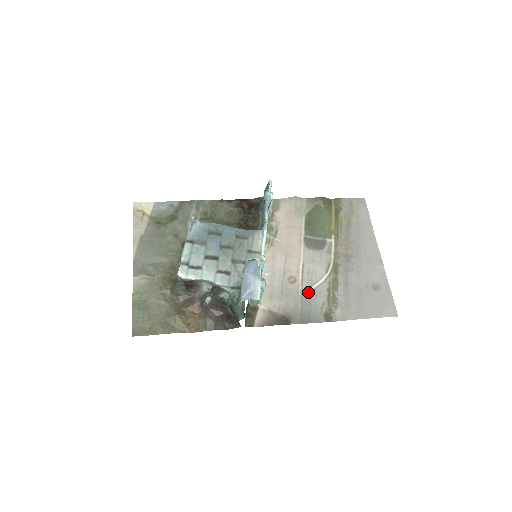
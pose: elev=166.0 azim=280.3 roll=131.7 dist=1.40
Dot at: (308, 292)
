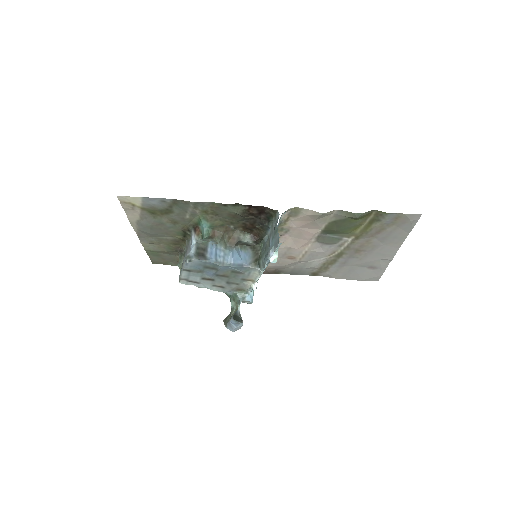
Dot at: (304, 263)
